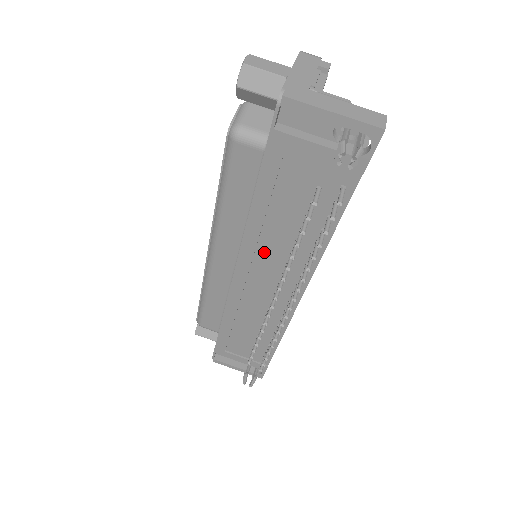
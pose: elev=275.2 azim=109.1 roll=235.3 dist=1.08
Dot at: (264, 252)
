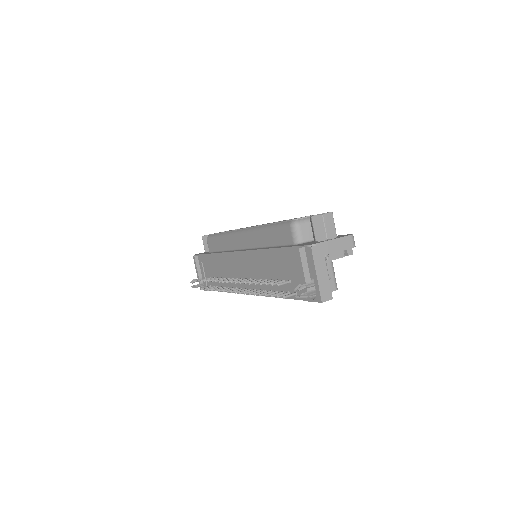
Dot at: (254, 264)
